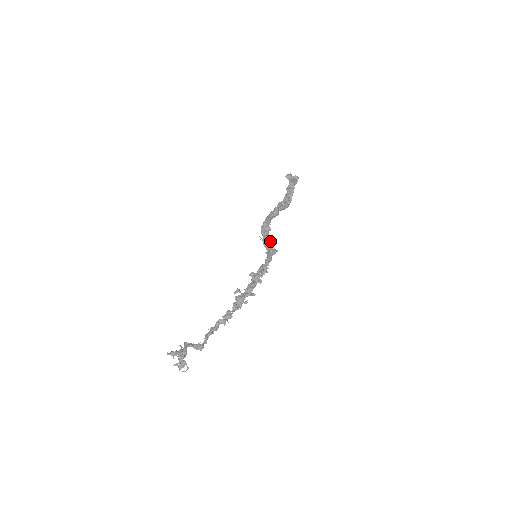
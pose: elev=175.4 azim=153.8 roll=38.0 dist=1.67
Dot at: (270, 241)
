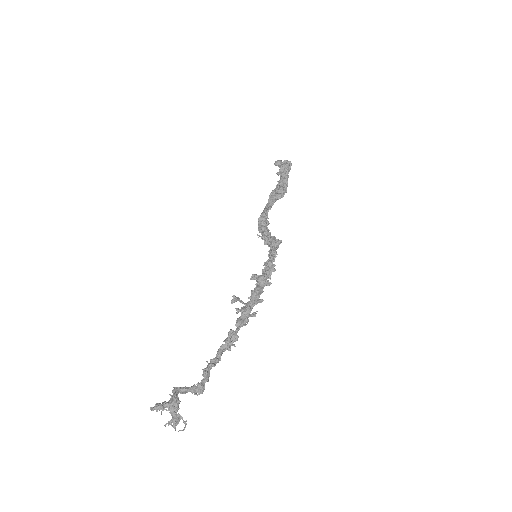
Dot at: (272, 236)
